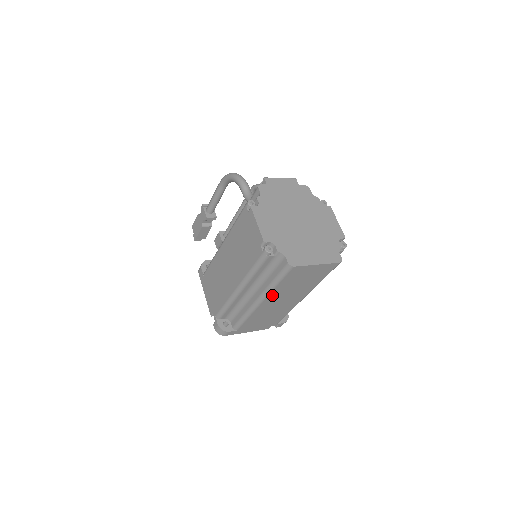
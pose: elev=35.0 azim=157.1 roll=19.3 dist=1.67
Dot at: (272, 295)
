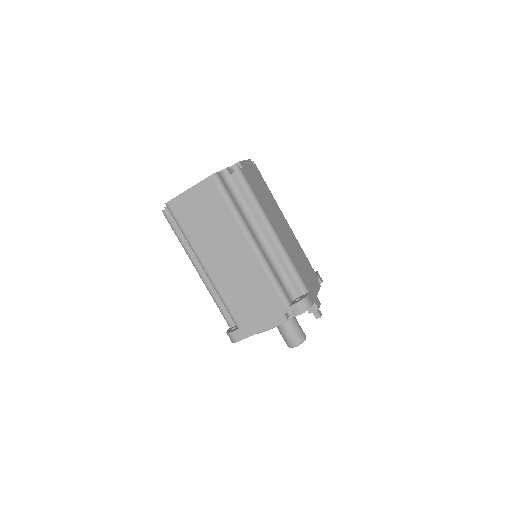
Dot at: (201, 251)
